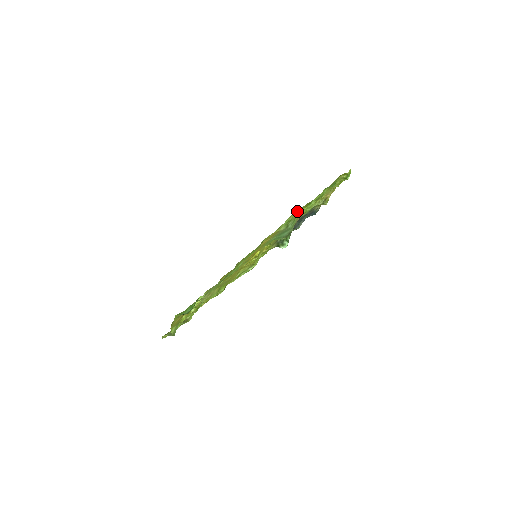
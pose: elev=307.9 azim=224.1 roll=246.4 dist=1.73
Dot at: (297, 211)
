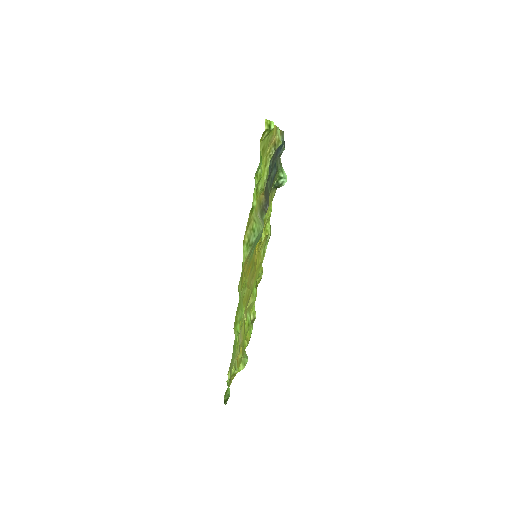
Dot at: (246, 228)
